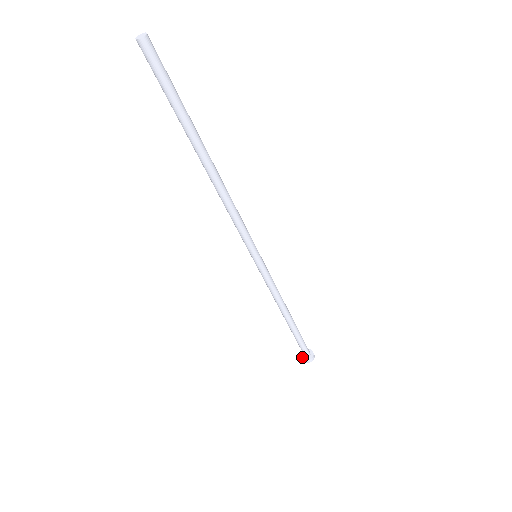
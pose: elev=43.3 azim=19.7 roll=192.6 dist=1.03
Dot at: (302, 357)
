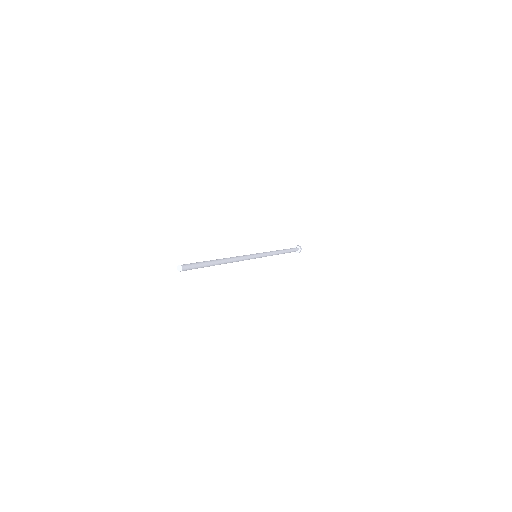
Dot at: occluded
